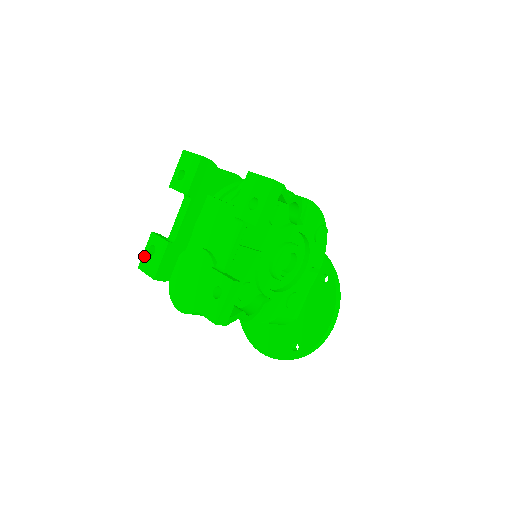
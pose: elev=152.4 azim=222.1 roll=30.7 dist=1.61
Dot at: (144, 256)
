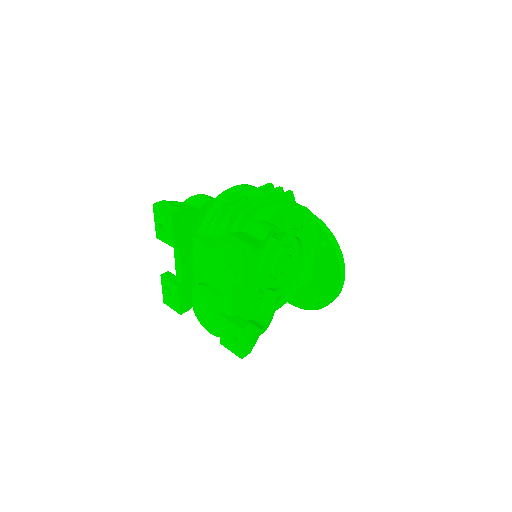
Dot at: (164, 294)
